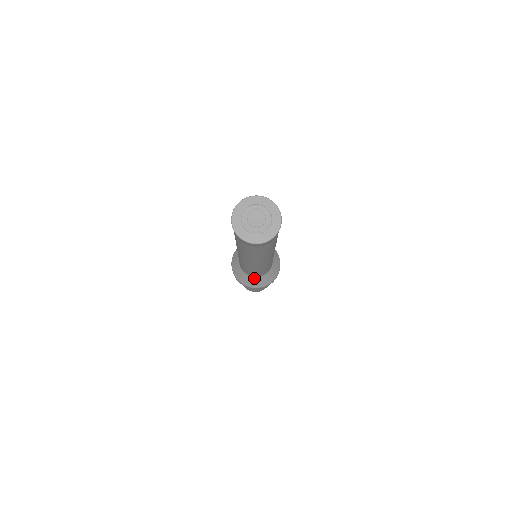
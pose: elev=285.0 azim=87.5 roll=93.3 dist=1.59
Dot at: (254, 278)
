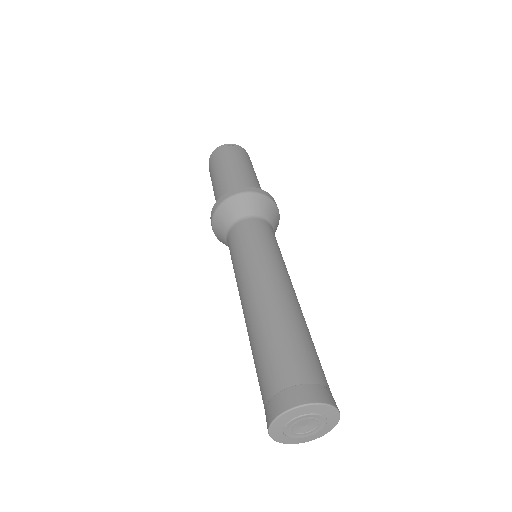
Dot at: occluded
